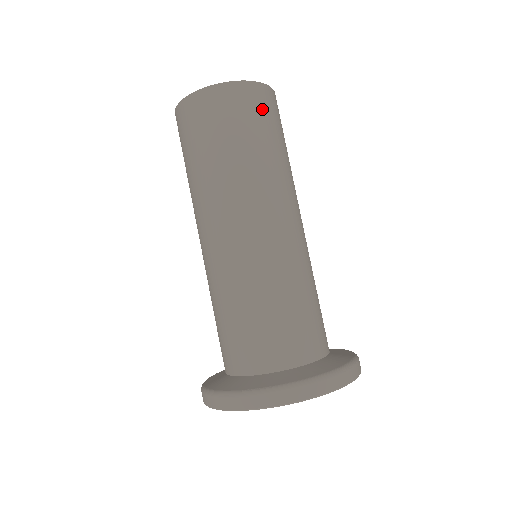
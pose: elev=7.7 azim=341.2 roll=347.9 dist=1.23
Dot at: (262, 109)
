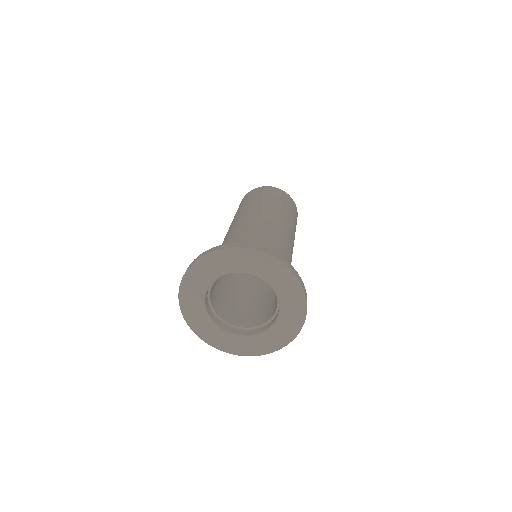
Dot at: (295, 212)
